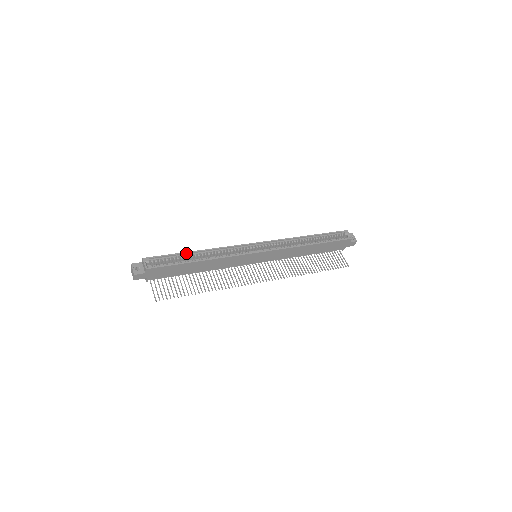
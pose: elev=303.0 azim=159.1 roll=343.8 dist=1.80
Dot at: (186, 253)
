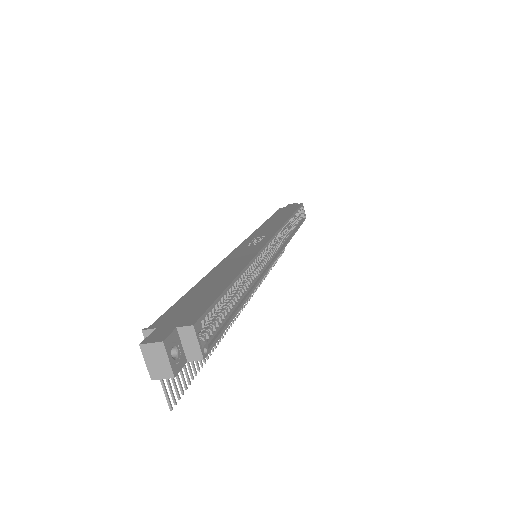
Dot at: (231, 284)
